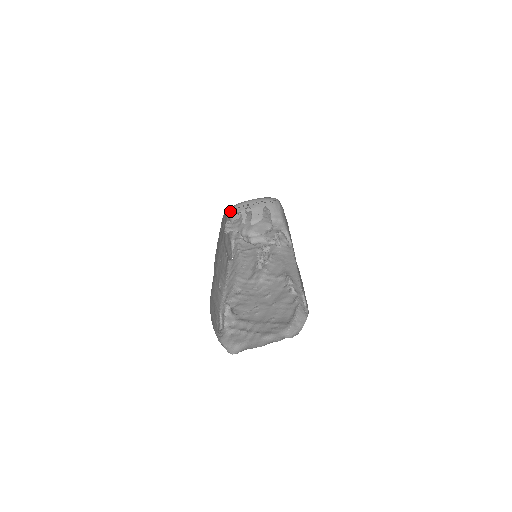
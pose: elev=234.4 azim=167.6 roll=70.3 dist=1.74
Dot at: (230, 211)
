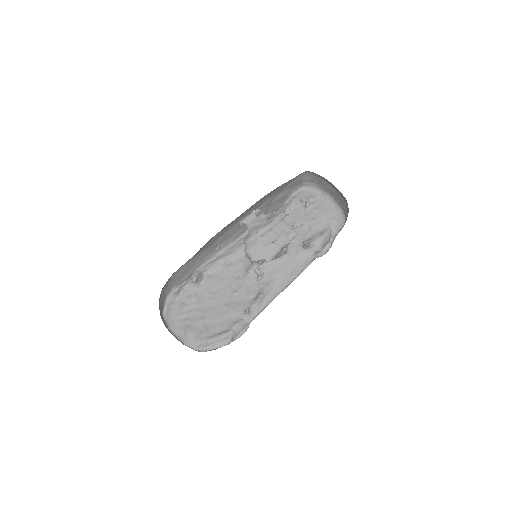
Dot at: (307, 172)
